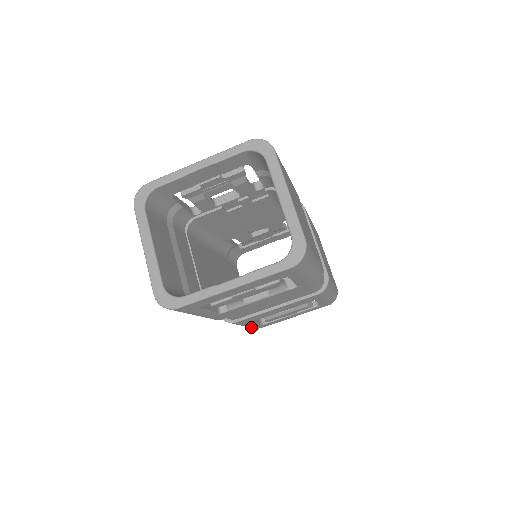
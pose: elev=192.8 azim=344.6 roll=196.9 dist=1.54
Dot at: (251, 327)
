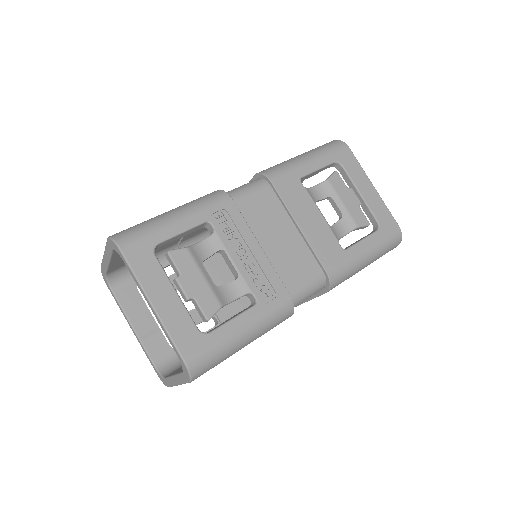
Dot at: occluded
